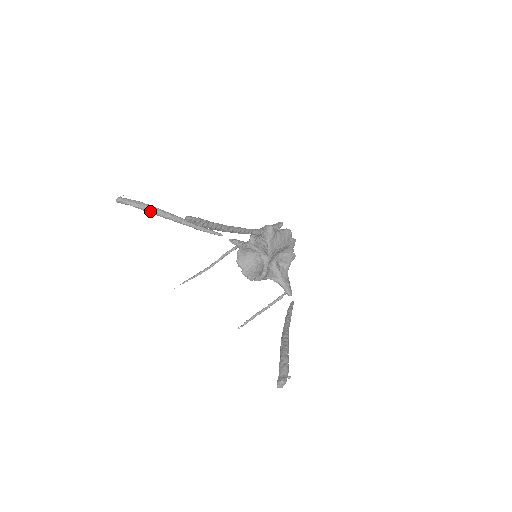
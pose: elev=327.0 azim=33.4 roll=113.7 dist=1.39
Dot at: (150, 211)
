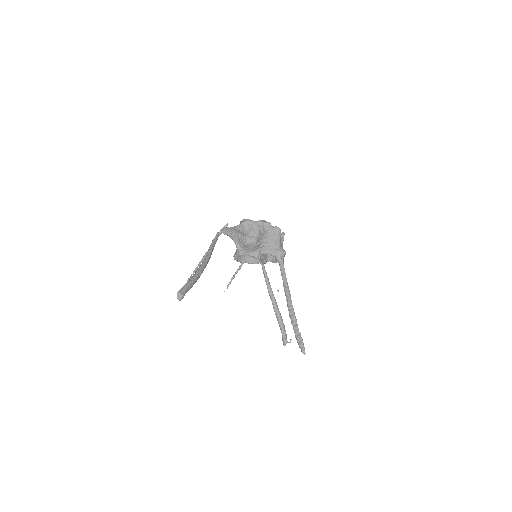
Dot at: occluded
